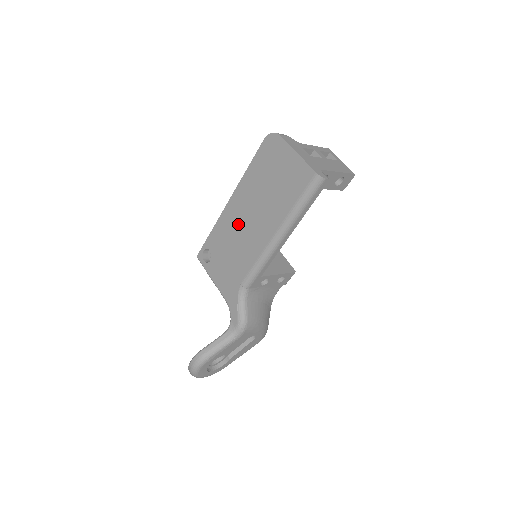
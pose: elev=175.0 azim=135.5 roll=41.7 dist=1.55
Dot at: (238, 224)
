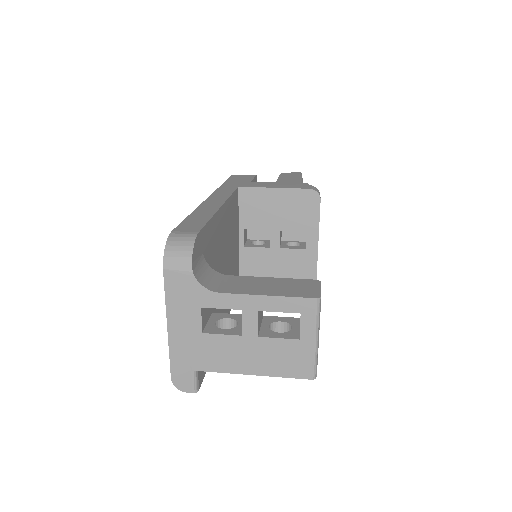
Dot at: occluded
